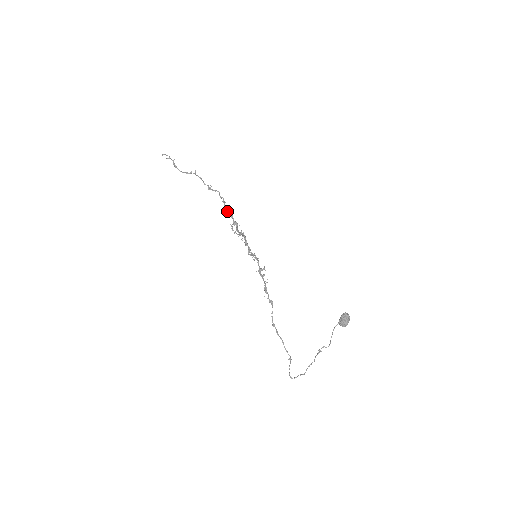
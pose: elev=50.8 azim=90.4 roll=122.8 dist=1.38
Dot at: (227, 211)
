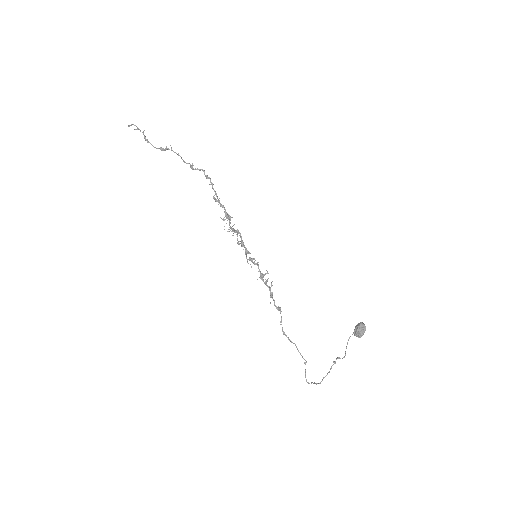
Dot at: (216, 200)
